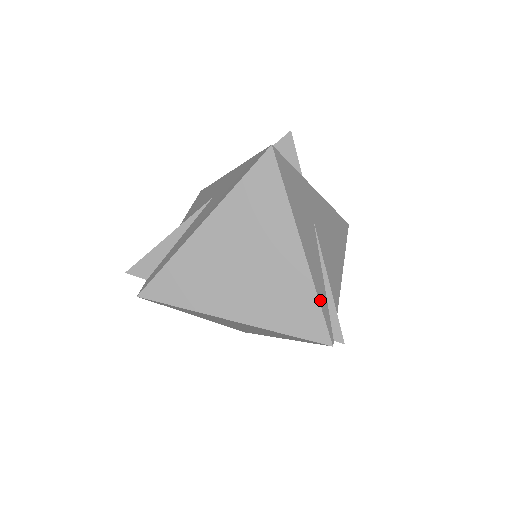
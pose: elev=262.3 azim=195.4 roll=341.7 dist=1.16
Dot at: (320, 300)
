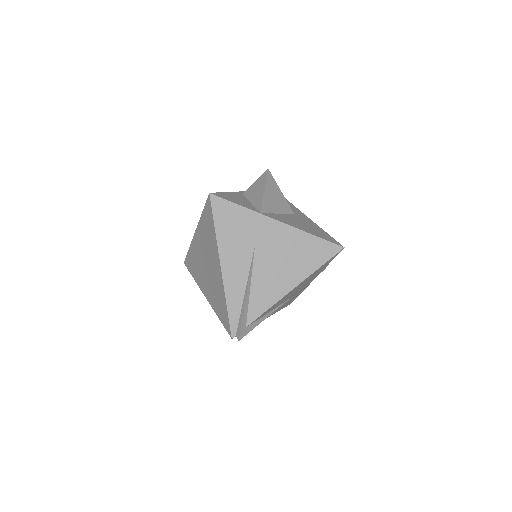
Dot at: (229, 306)
